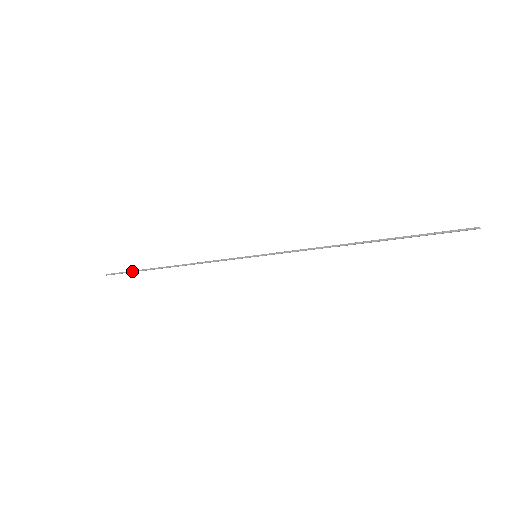
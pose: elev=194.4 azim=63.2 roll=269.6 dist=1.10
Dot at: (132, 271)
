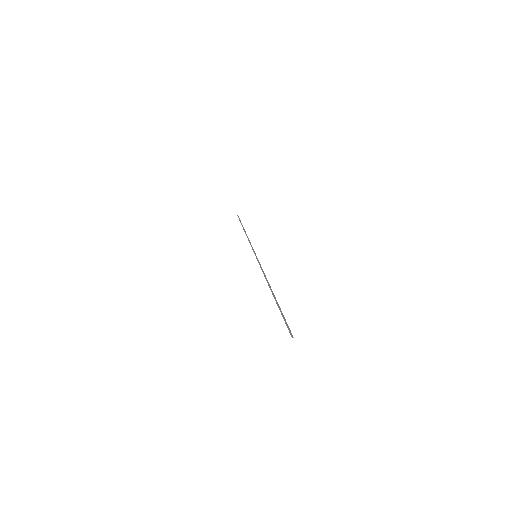
Dot at: (240, 222)
